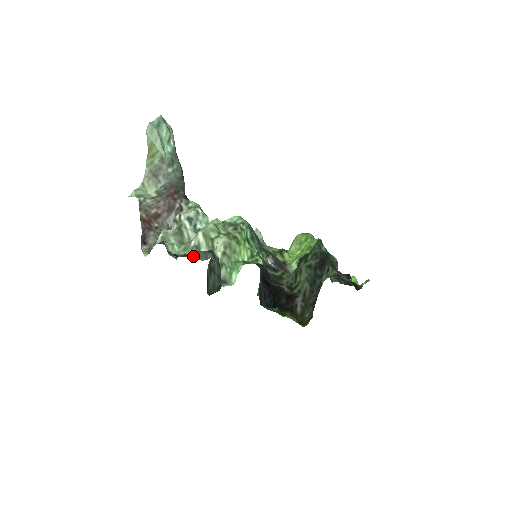
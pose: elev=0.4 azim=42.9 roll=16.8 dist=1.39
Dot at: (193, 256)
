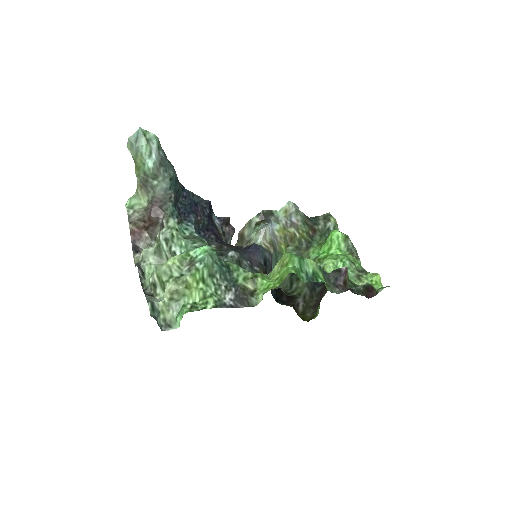
Dot at: (148, 295)
